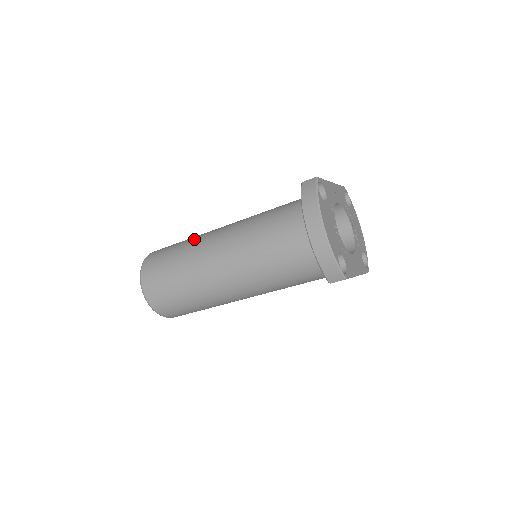
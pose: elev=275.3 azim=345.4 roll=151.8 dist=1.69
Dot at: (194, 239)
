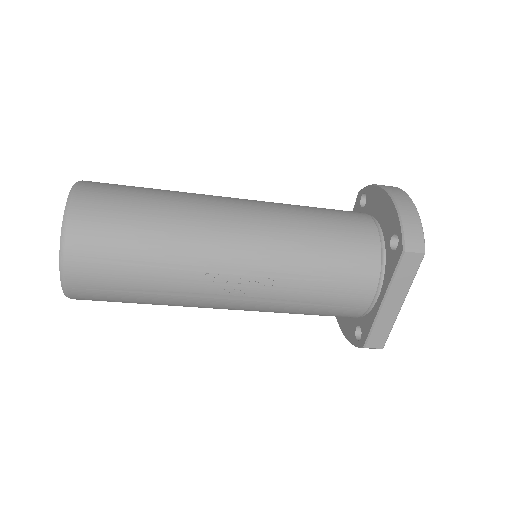
Dot at: occluded
